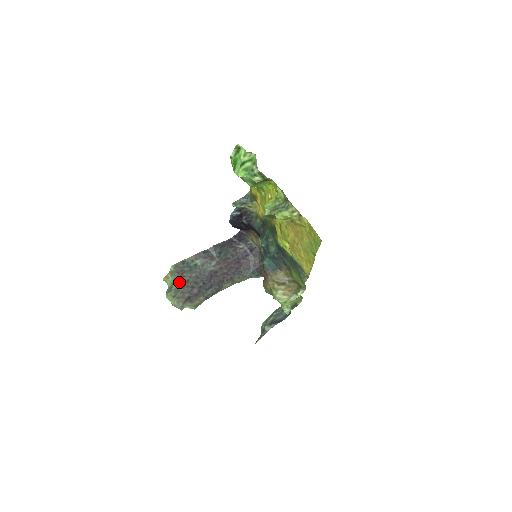
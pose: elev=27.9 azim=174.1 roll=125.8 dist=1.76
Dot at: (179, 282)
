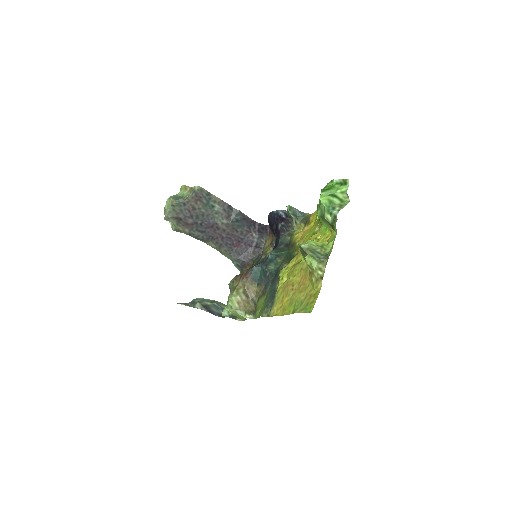
Dot at: (189, 202)
